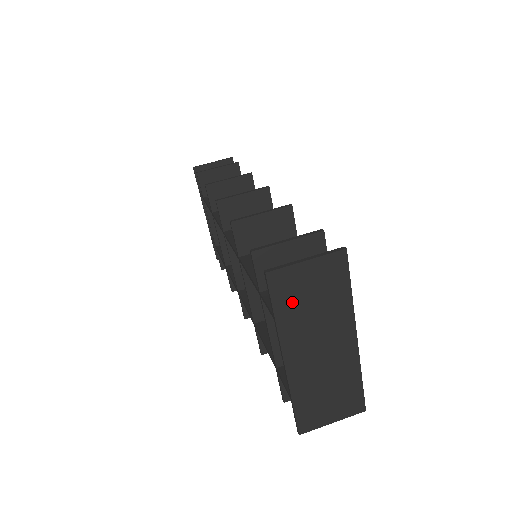
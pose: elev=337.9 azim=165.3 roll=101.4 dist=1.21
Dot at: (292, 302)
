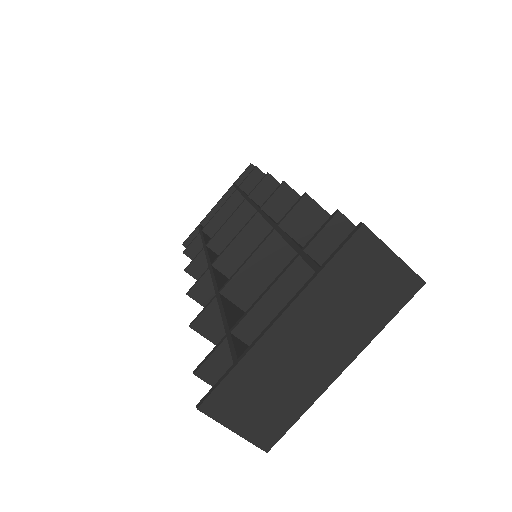
Dot at: (347, 274)
